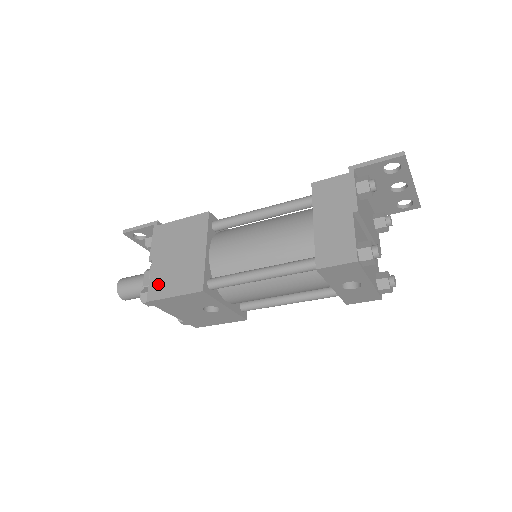
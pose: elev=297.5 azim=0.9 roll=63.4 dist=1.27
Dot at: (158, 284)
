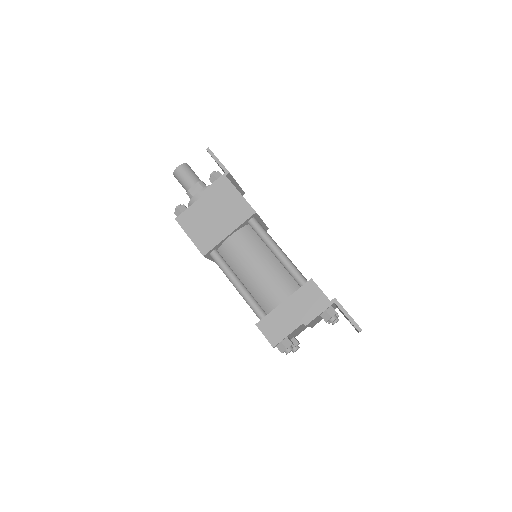
Dot at: (190, 217)
